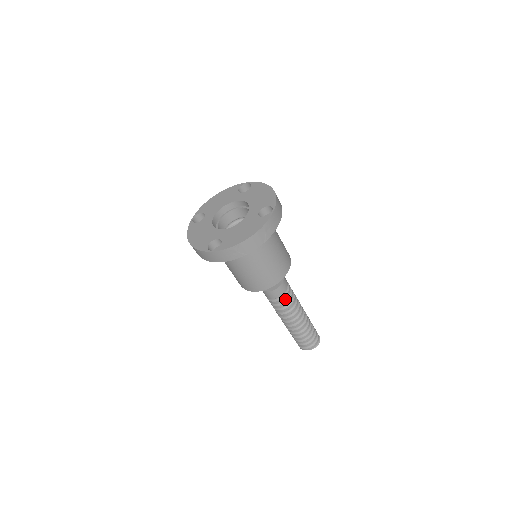
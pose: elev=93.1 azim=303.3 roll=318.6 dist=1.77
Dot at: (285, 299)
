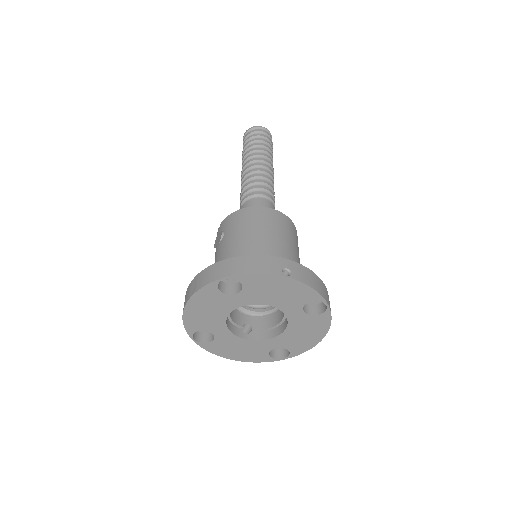
Dot at: occluded
